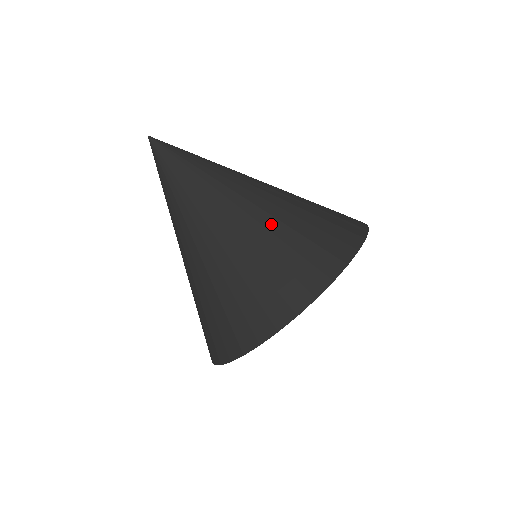
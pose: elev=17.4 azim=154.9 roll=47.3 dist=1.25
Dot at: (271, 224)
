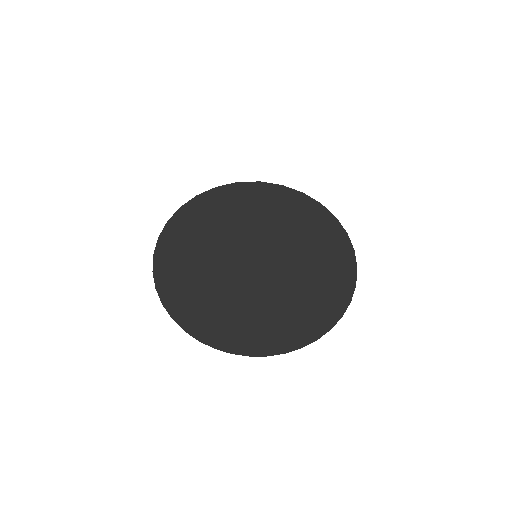
Dot at: occluded
